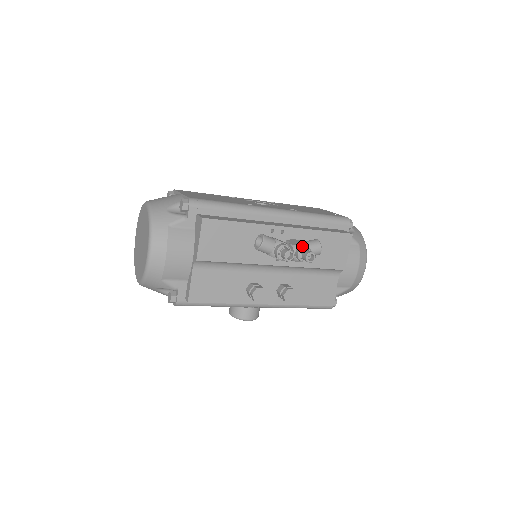
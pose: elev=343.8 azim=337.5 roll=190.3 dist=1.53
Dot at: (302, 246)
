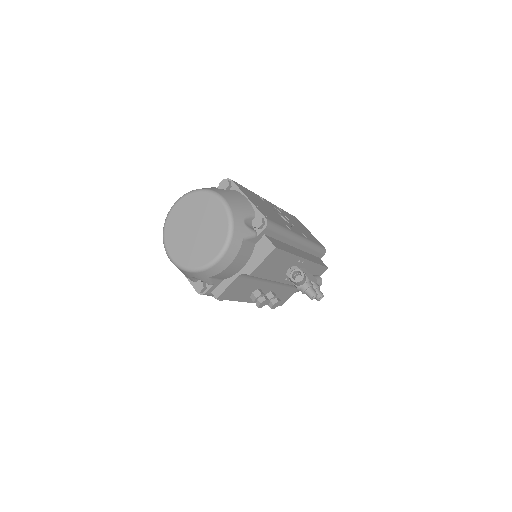
Dot at: (317, 285)
